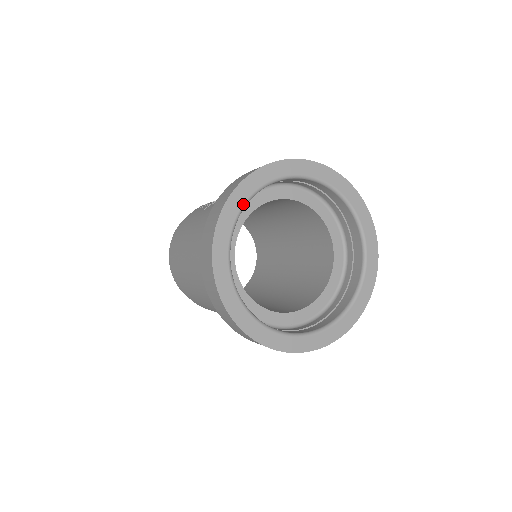
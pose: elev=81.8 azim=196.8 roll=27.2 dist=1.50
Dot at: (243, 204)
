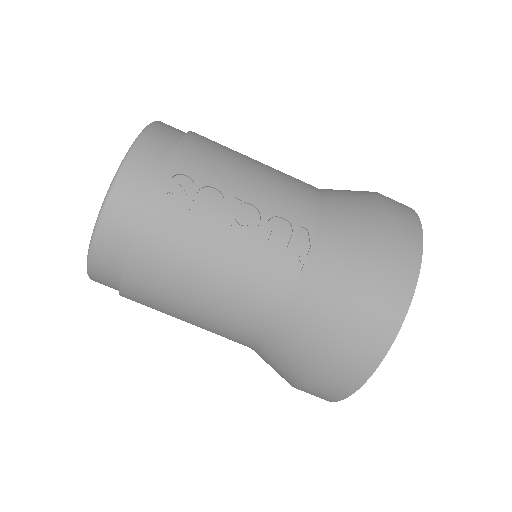
Dot at: occluded
